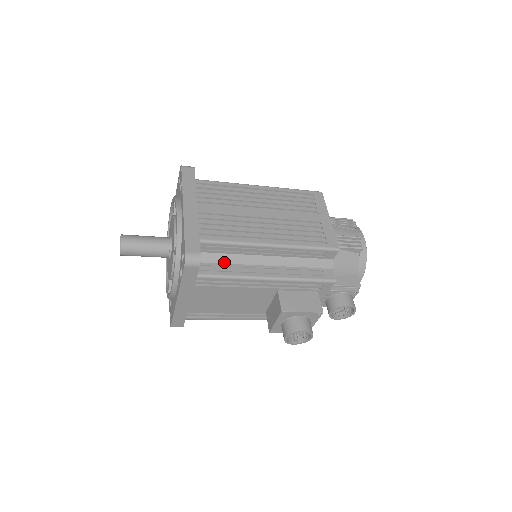
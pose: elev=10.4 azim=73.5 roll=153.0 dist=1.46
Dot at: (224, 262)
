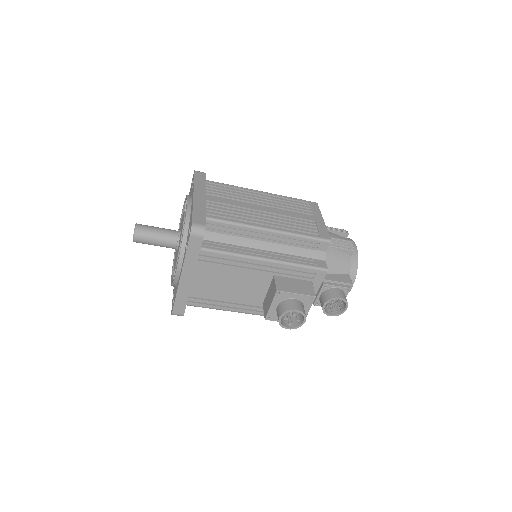
Dot at: (226, 242)
